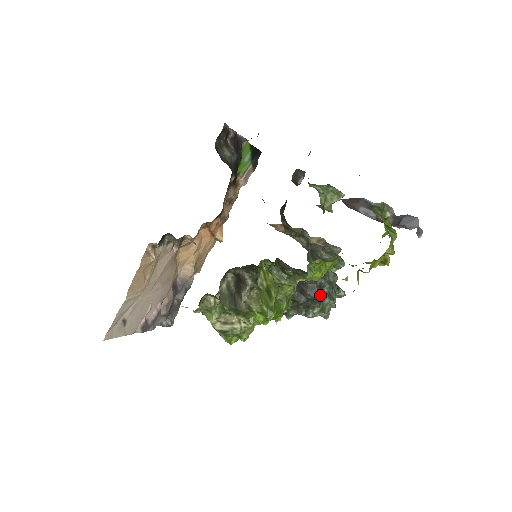
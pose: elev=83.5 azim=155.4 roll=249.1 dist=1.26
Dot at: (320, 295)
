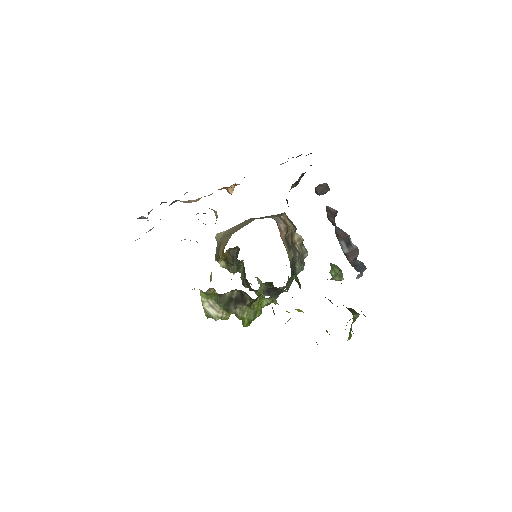
Dot at: occluded
